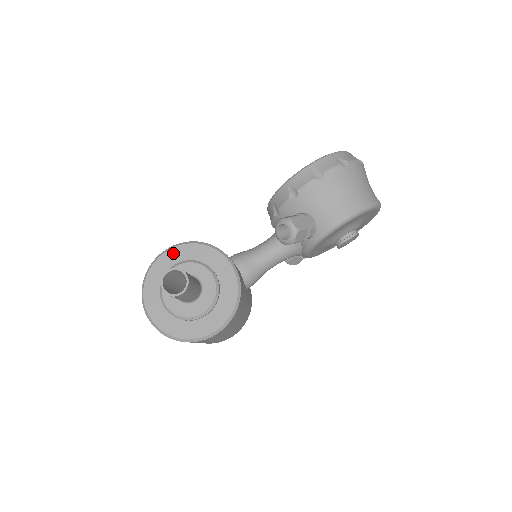
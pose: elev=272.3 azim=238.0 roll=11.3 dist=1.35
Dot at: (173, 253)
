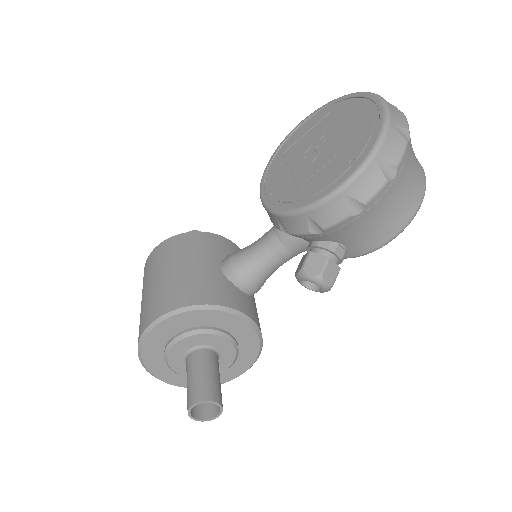
Dot at: (165, 326)
